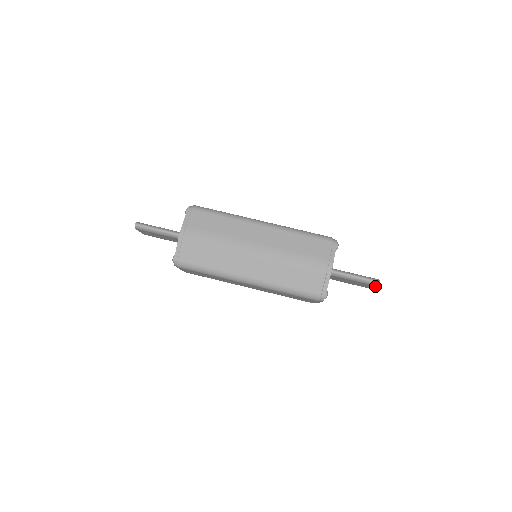
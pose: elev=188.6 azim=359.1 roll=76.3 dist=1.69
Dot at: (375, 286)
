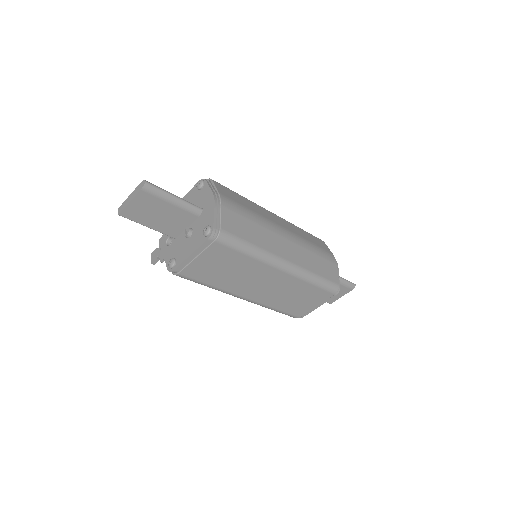
Dot at: (349, 291)
